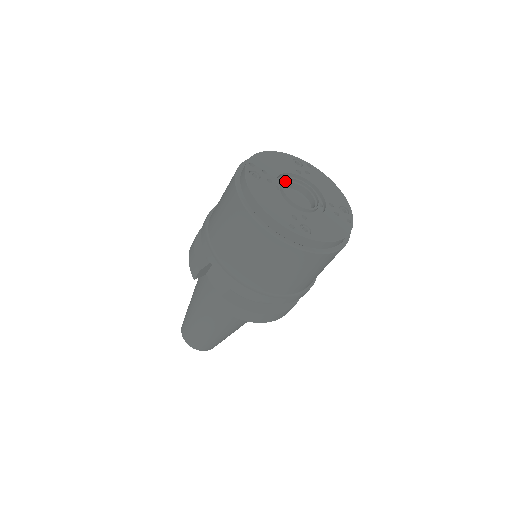
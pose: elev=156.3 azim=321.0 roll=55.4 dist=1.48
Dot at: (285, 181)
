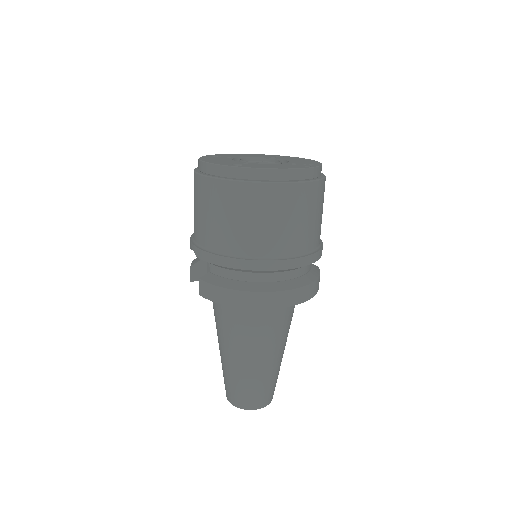
Dot at: (250, 160)
